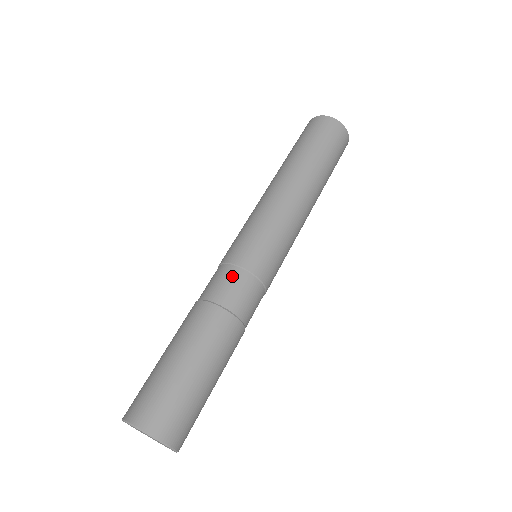
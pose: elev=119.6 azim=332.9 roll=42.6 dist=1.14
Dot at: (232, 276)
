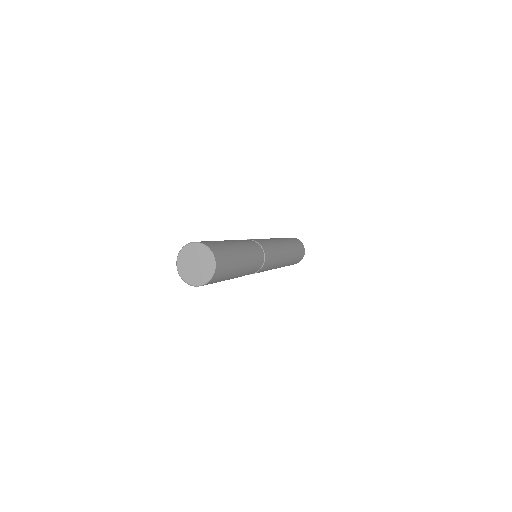
Dot at: (257, 246)
